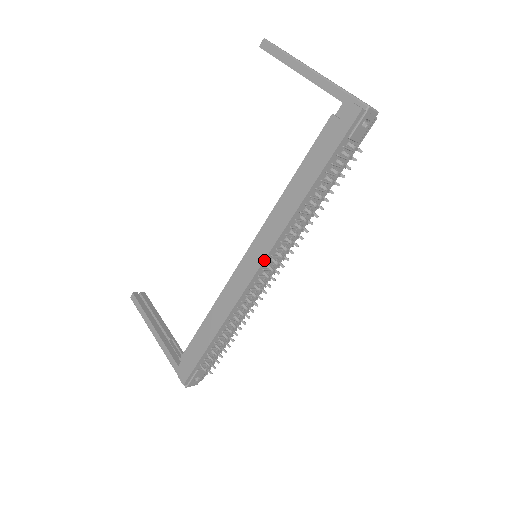
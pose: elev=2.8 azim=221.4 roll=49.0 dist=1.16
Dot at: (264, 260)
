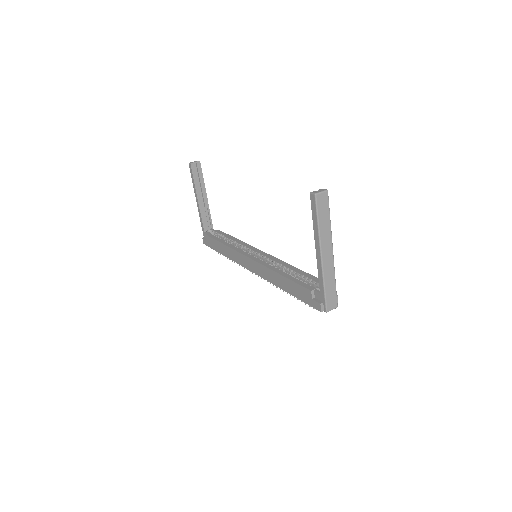
Dot at: occluded
